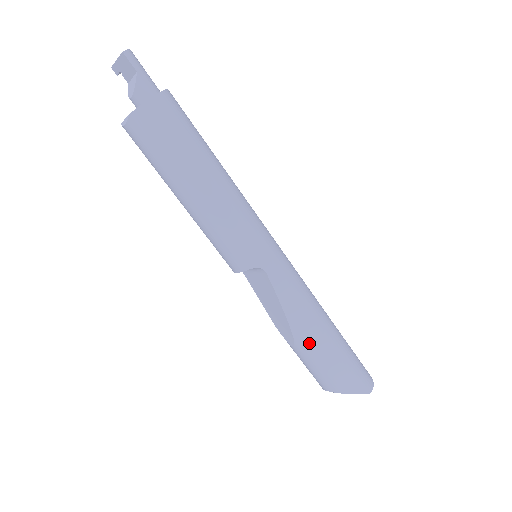
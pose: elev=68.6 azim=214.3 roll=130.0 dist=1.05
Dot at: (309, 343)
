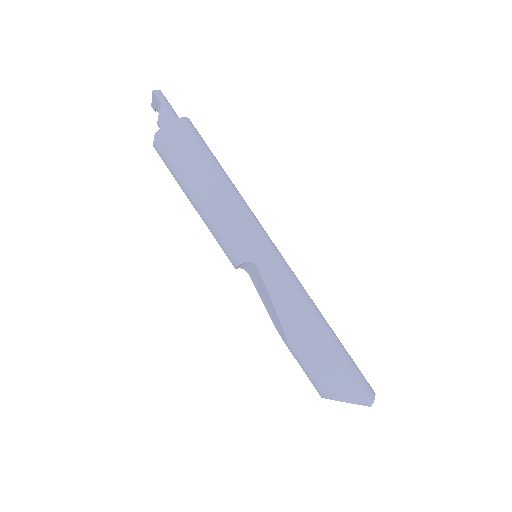
Dot at: (298, 340)
